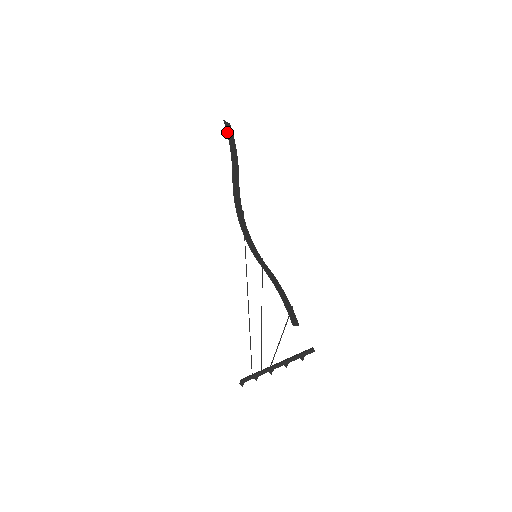
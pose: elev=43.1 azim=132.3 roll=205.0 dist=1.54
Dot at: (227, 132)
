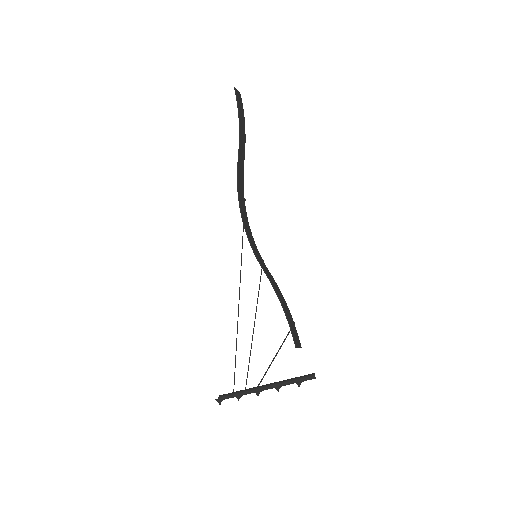
Dot at: (237, 102)
